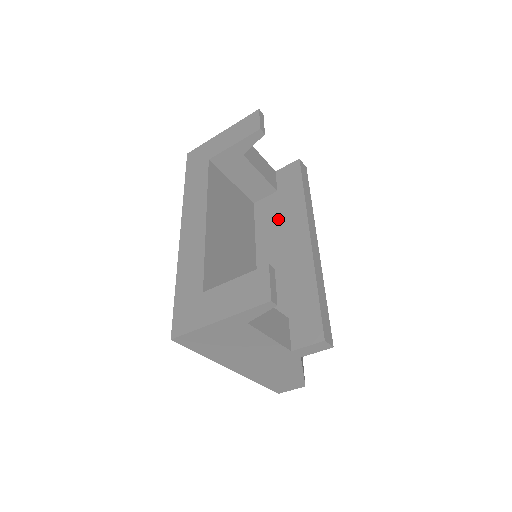
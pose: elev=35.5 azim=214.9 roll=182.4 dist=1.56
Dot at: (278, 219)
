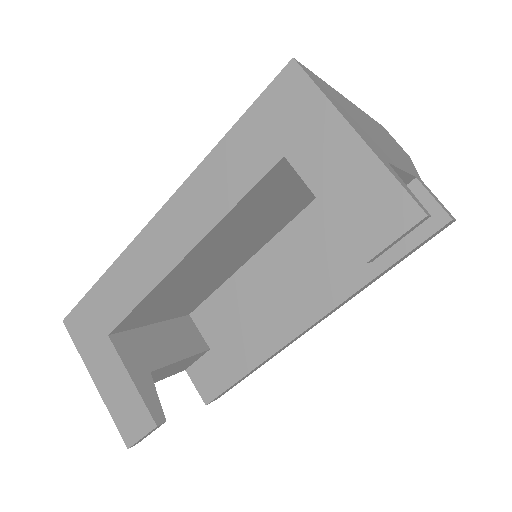
Dot at: (322, 252)
